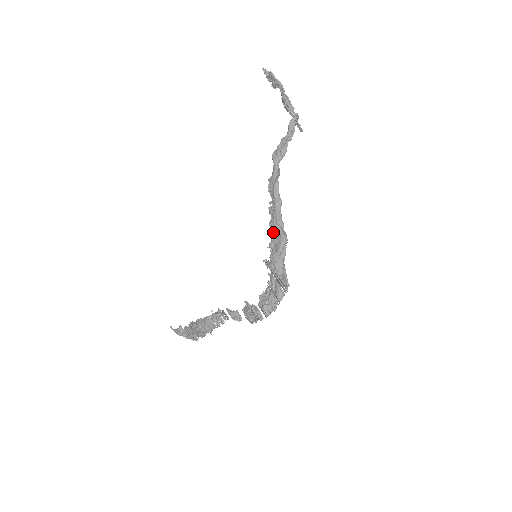
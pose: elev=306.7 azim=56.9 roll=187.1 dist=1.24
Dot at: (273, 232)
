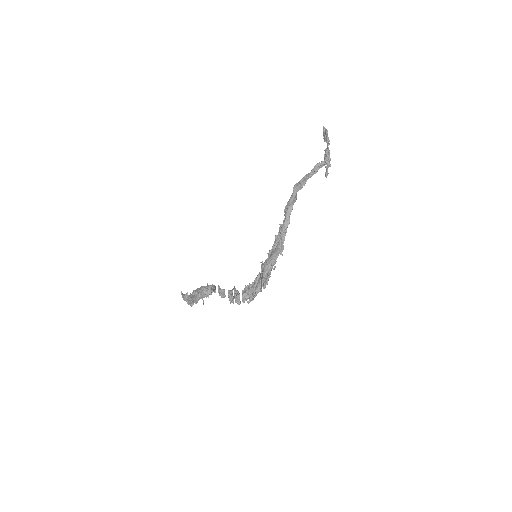
Dot at: (275, 242)
